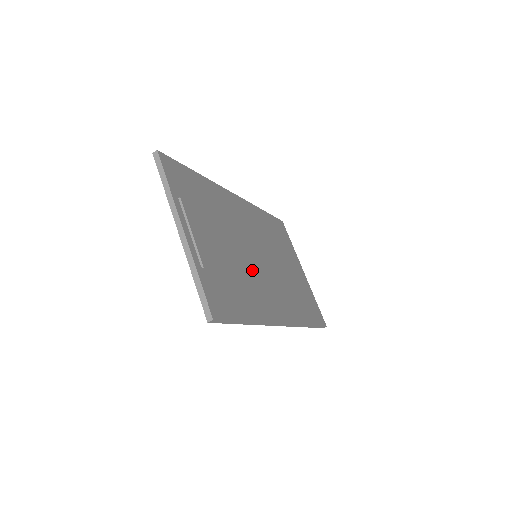
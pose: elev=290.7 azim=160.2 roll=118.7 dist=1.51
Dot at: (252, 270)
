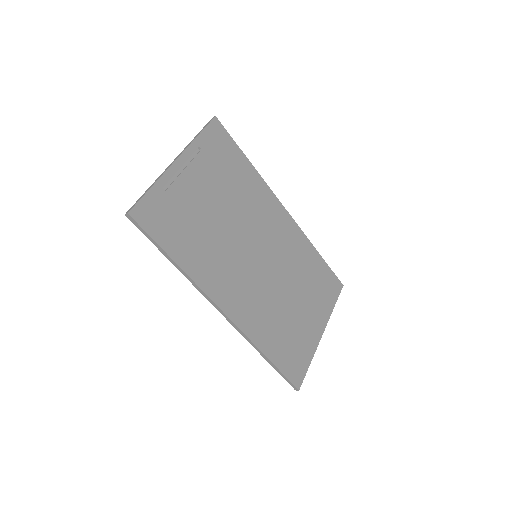
Dot at: (232, 251)
